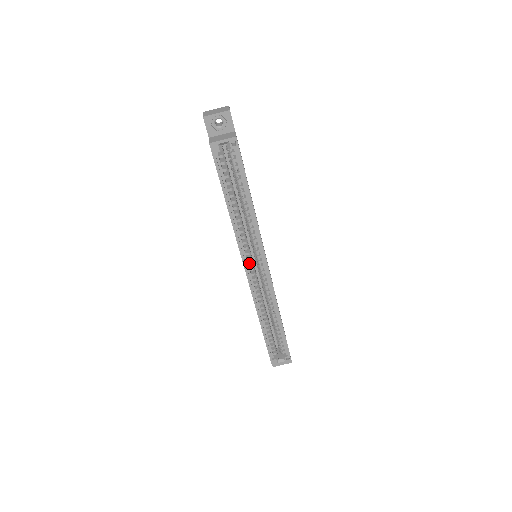
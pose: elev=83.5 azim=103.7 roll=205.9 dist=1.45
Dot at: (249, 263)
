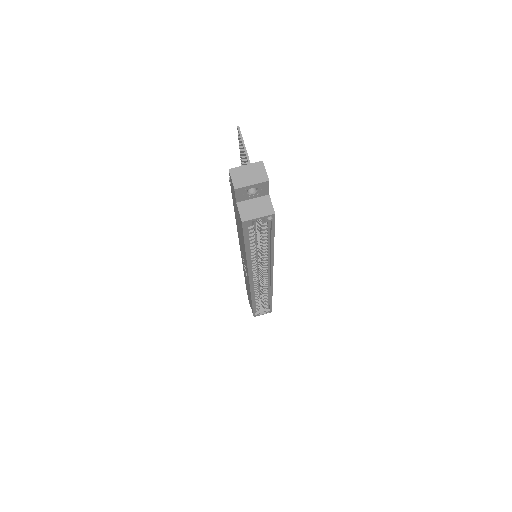
Dot at: (254, 276)
